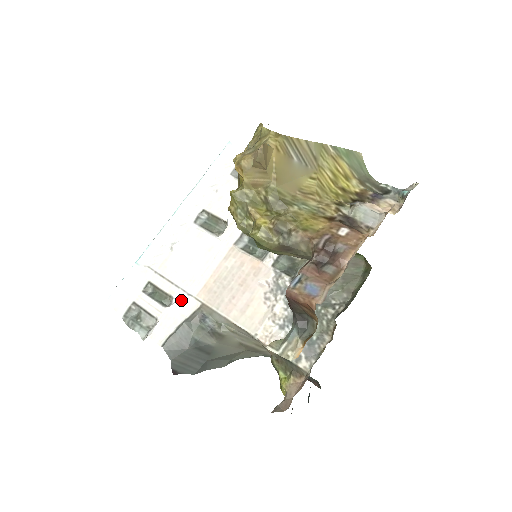
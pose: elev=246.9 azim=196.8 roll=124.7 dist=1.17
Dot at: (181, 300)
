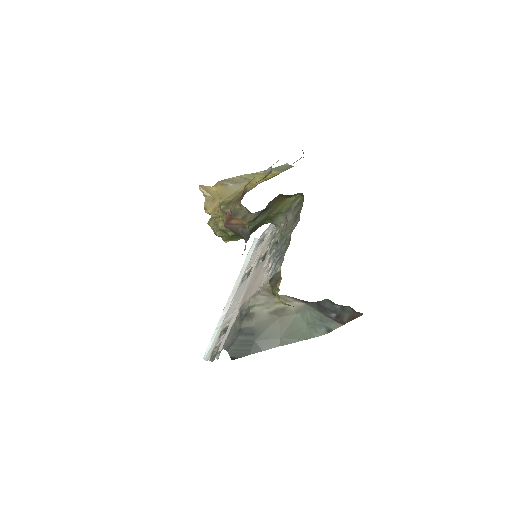
Dot at: (232, 319)
